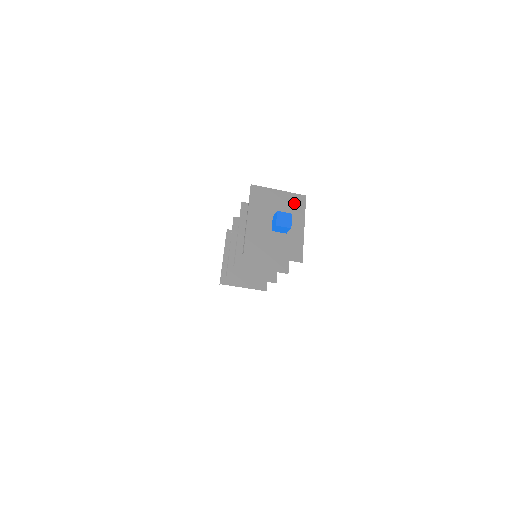
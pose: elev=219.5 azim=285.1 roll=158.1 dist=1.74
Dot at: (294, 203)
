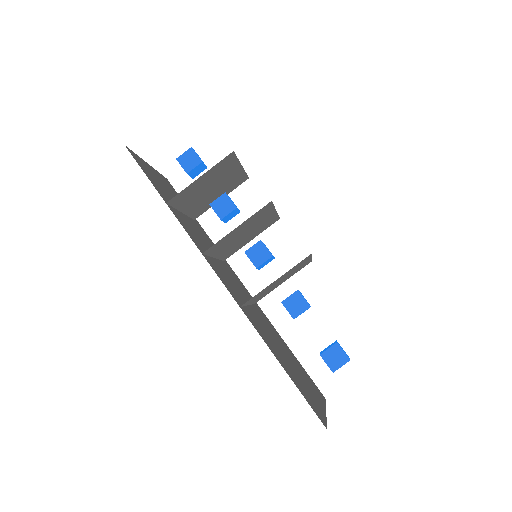
Dot at: (234, 183)
